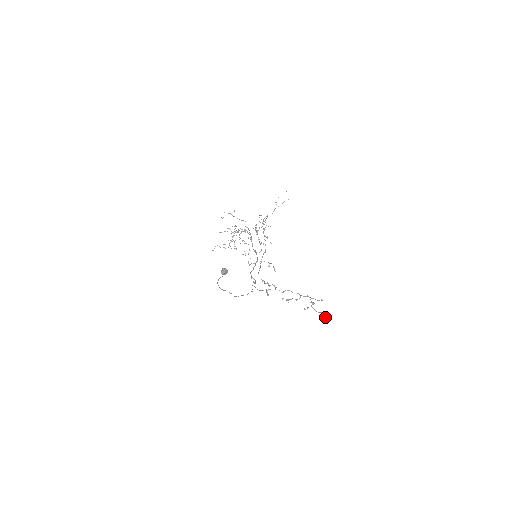
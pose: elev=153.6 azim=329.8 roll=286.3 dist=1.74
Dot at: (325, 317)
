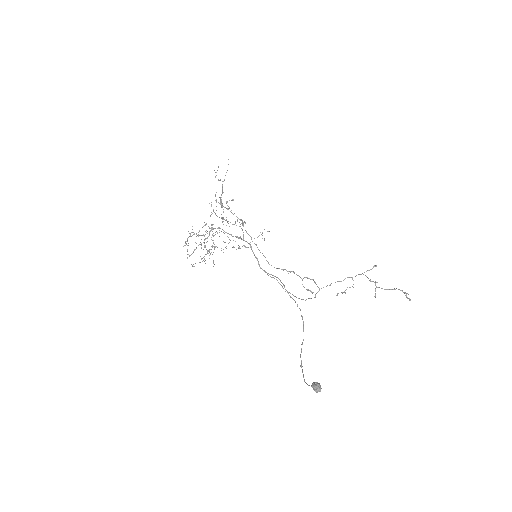
Dot at: (406, 296)
